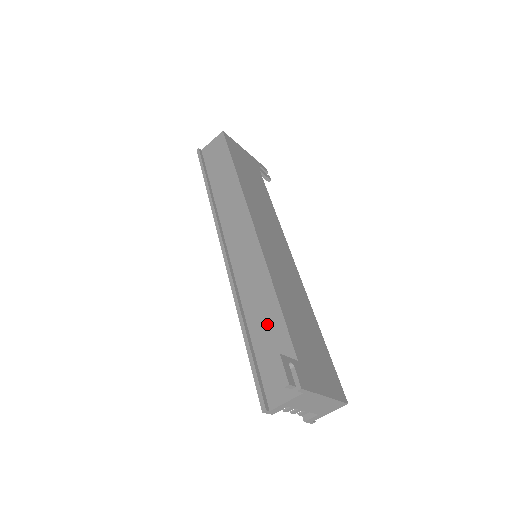
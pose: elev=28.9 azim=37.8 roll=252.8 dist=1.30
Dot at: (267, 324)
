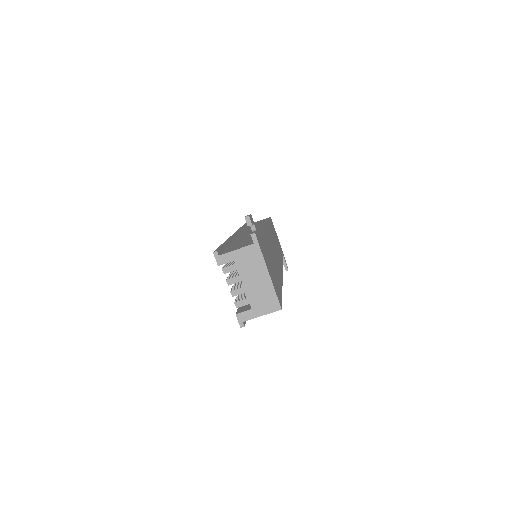
Dot at: (247, 239)
